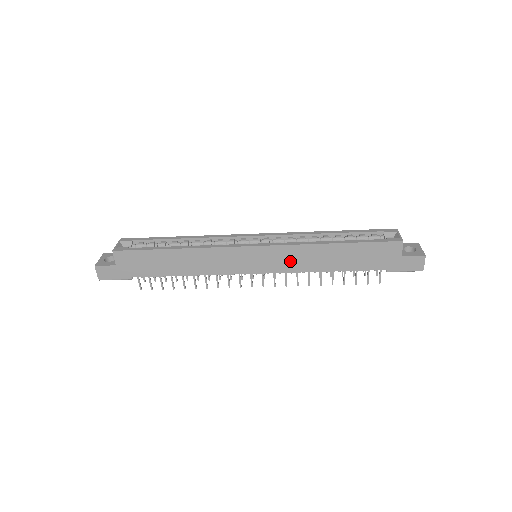
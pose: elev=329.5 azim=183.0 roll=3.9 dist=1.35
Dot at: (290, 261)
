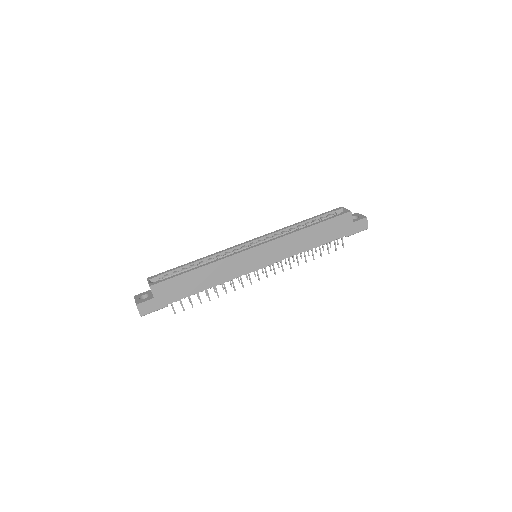
Dot at: (283, 250)
